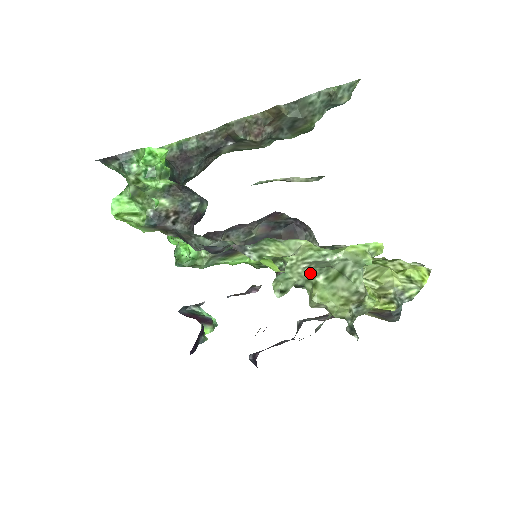
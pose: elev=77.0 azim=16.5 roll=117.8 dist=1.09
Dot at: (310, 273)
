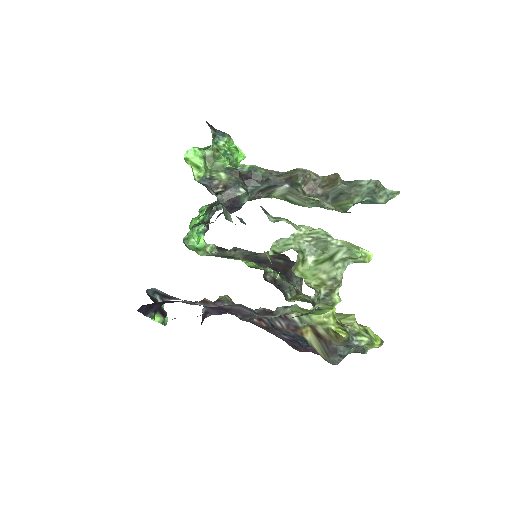
Dot at: (307, 249)
